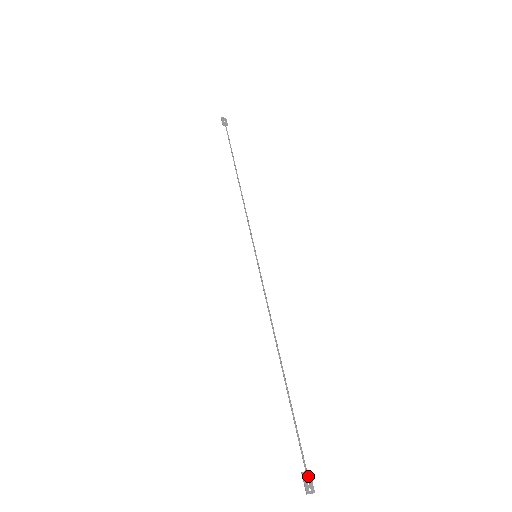
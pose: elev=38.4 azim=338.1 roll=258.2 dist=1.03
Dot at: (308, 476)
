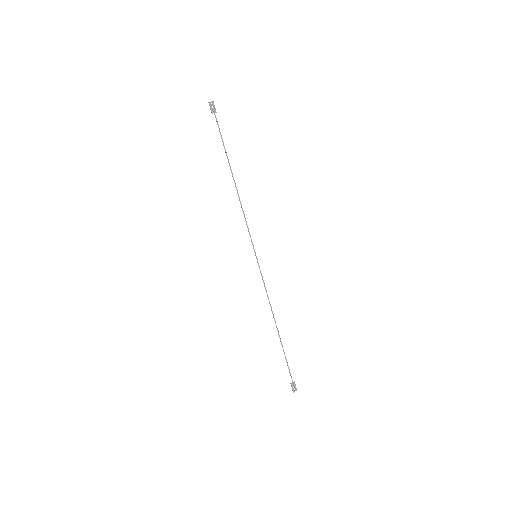
Dot at: (294, 384)
